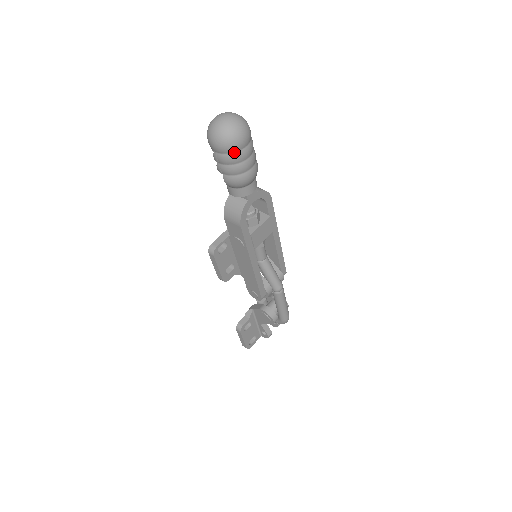
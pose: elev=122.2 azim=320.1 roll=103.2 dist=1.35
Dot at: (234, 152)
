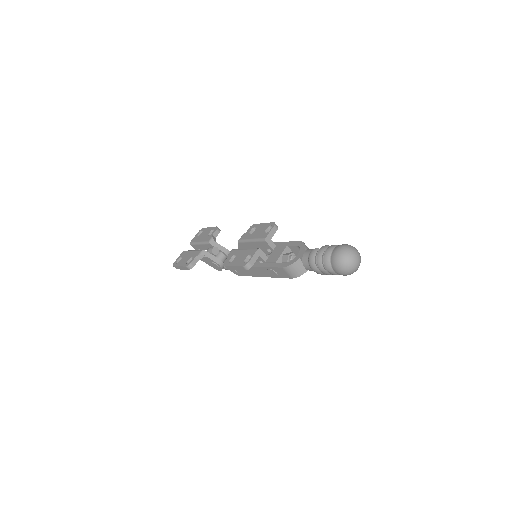
Dot at: occluded
